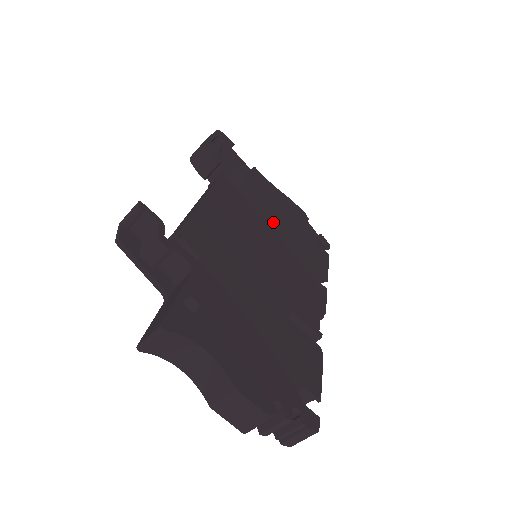
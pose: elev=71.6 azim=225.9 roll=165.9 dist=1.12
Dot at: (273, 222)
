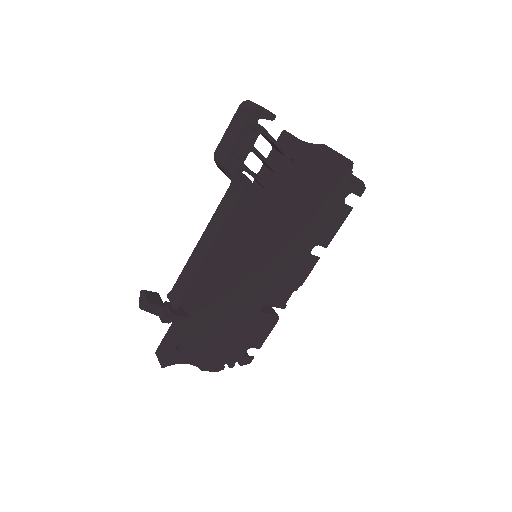
Dot at: (286, 220)
